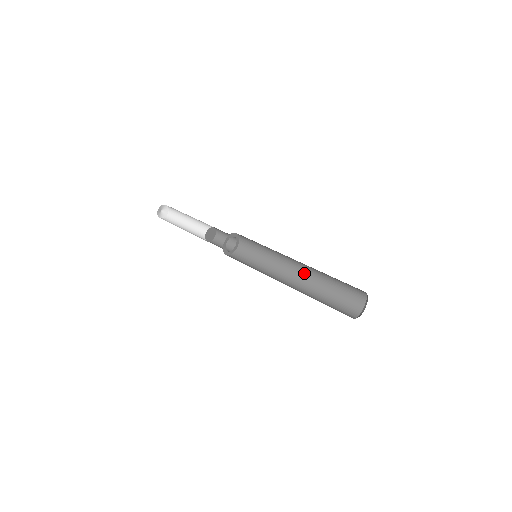
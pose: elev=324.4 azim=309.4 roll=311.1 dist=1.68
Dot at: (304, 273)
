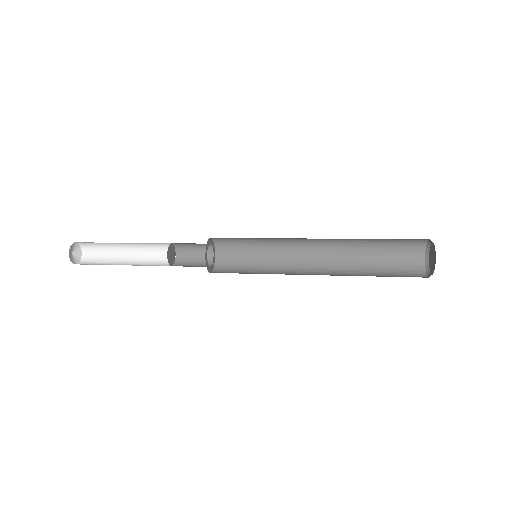
Dot at: (328, 248)
